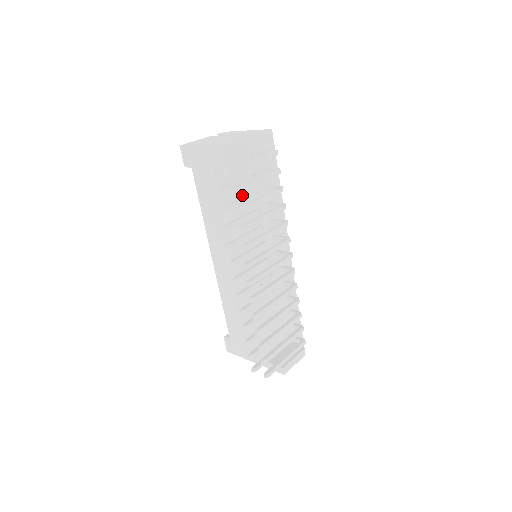
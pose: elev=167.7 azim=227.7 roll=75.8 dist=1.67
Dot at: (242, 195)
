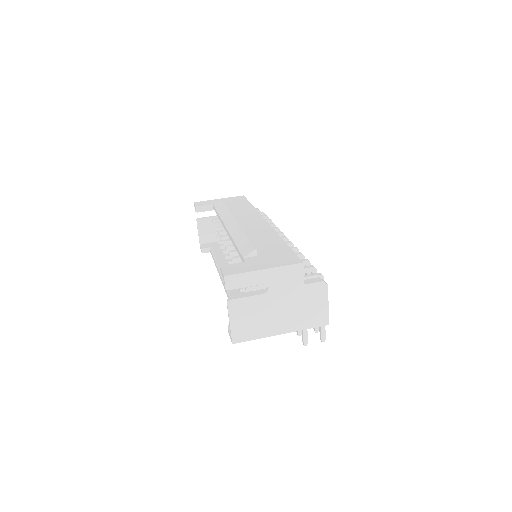
Dot at: occluded
